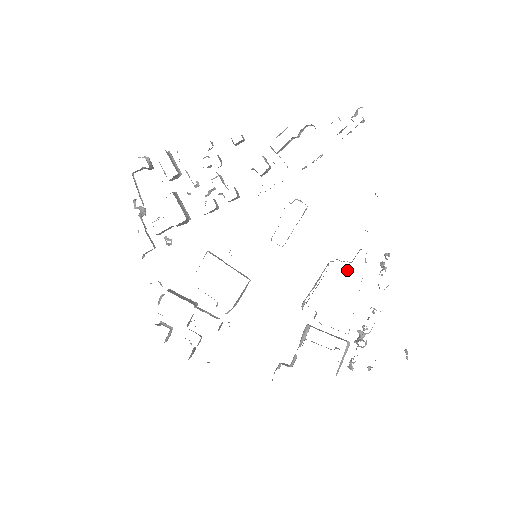
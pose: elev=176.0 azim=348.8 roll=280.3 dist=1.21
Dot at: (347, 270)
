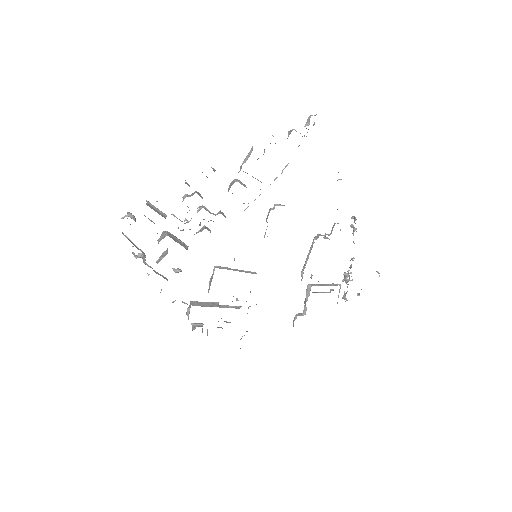
Dot at: occluded
